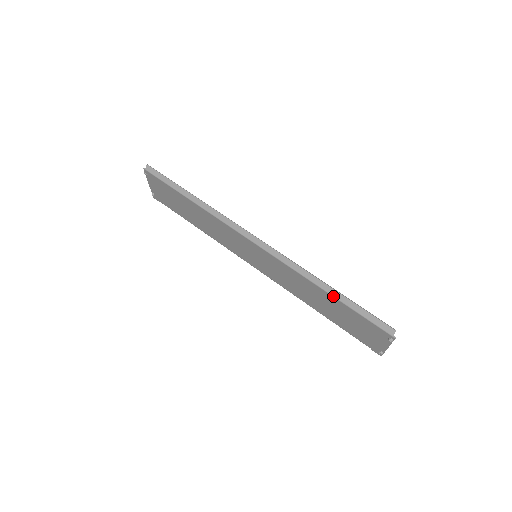
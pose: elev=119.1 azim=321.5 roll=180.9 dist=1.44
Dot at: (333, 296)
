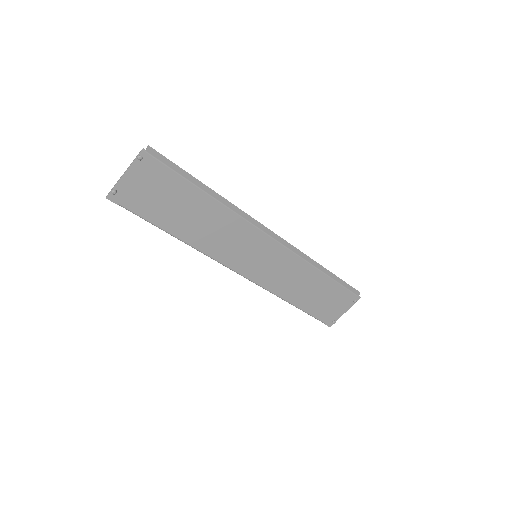
Dot at: (328, 275)
